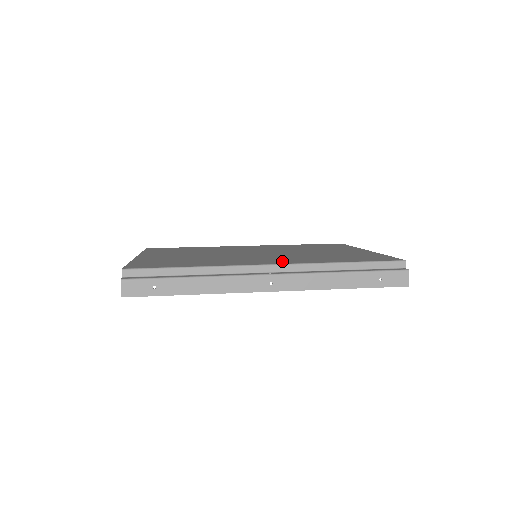
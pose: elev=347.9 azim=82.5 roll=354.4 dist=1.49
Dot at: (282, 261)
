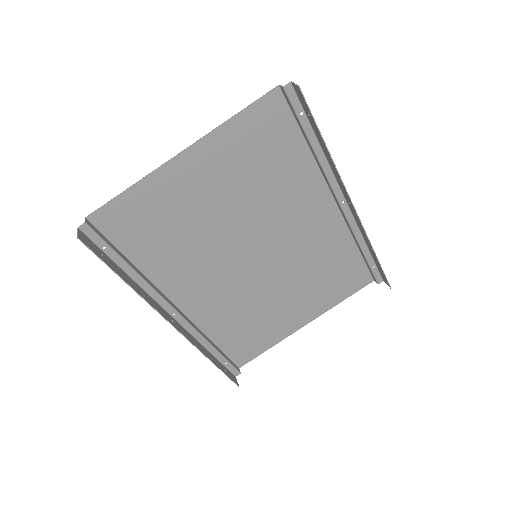
Dot at: (326, 221)
